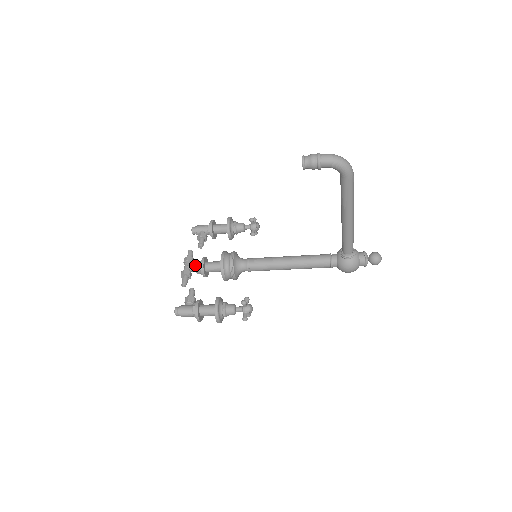
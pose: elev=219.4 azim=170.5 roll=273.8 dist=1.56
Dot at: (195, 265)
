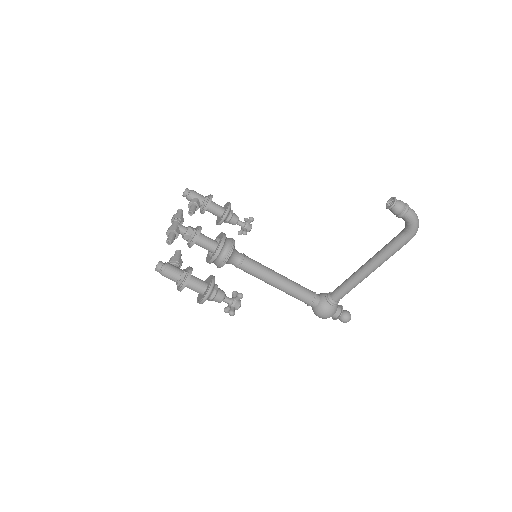
Dot at: (189, 228)
